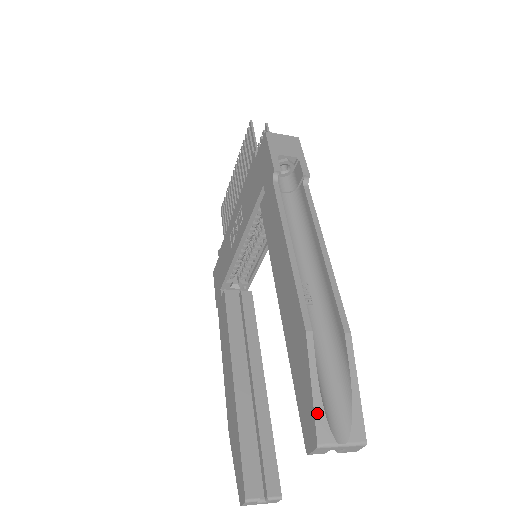
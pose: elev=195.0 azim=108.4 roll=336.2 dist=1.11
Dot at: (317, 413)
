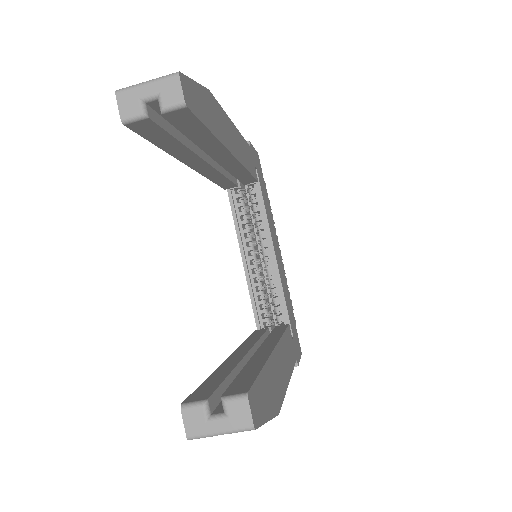
Dot at: occluded
